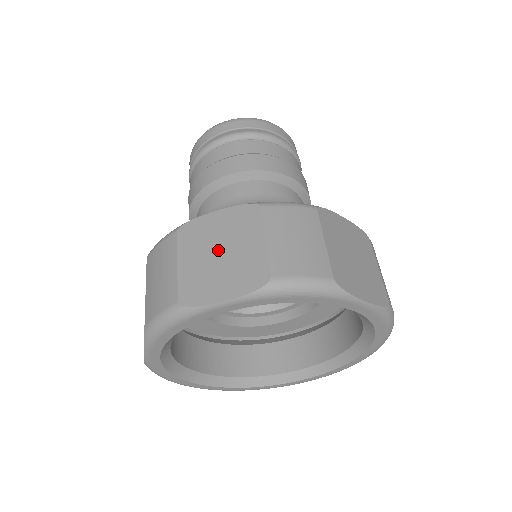
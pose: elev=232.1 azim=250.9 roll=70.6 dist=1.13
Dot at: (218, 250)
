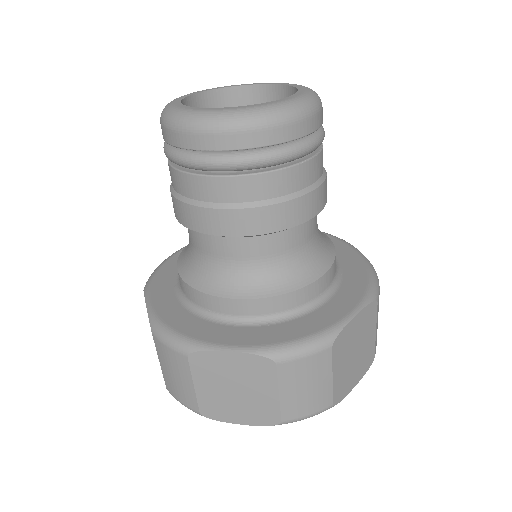
Dot at: (233, 388)
